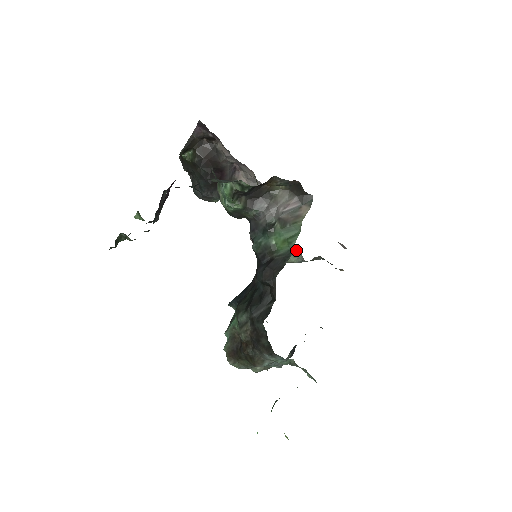
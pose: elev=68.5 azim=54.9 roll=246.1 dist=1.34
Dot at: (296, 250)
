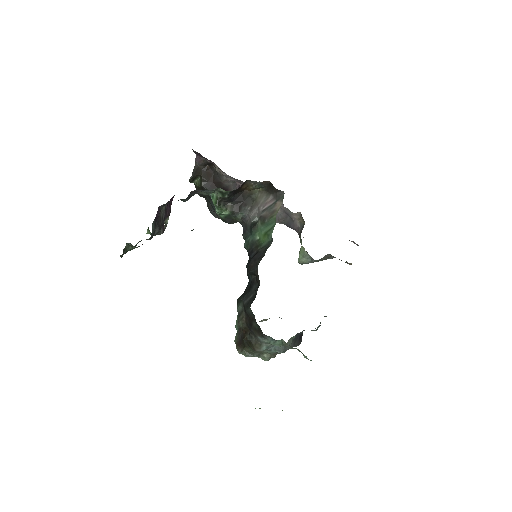
Dot at: (304, 251)
